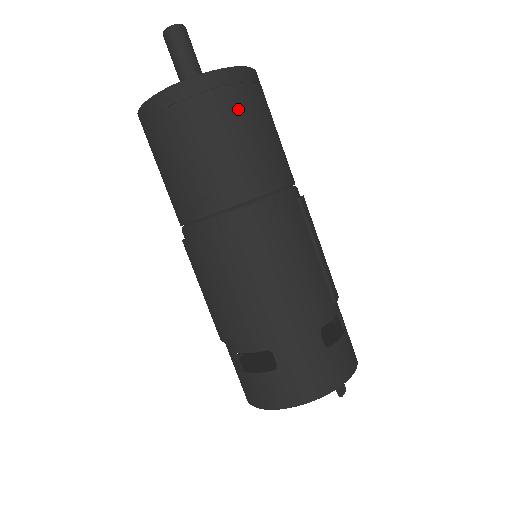
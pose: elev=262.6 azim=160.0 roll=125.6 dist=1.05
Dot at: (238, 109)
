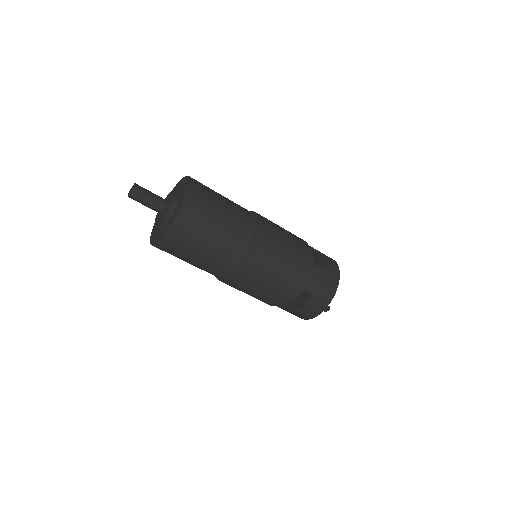
Dot at: (178, 253)
